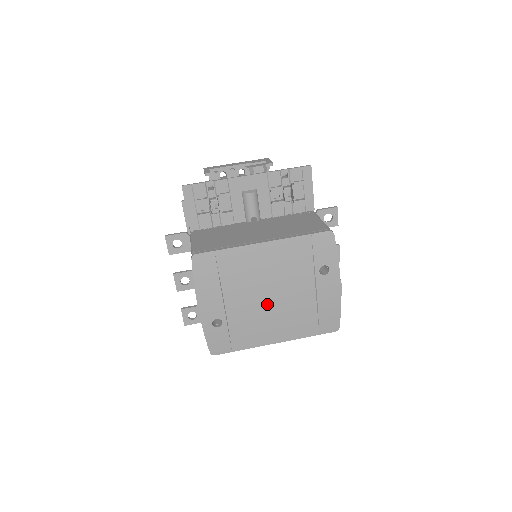
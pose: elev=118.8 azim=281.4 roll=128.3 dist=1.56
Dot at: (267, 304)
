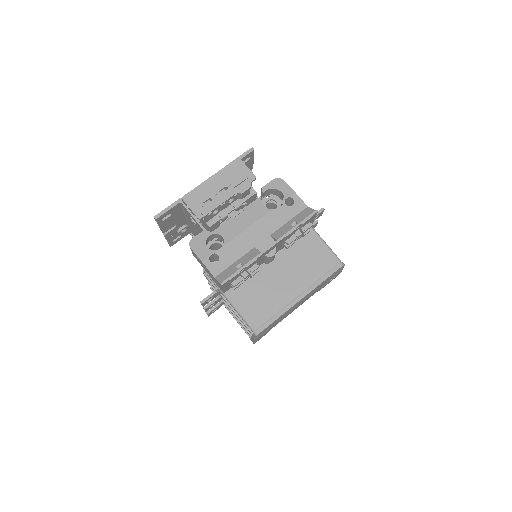
Dot at: occluded
